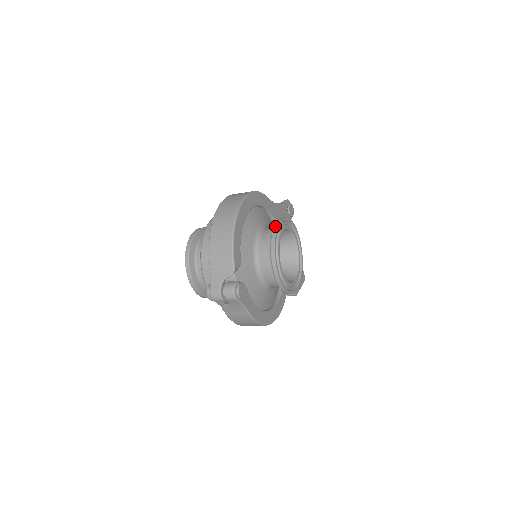
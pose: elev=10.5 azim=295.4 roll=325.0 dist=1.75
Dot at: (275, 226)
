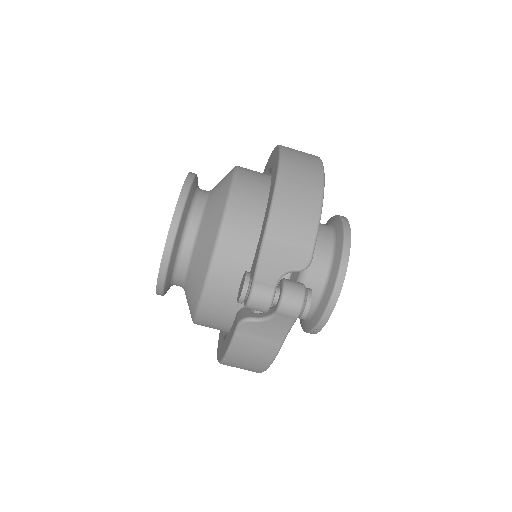
Dot at: (345, 222)
